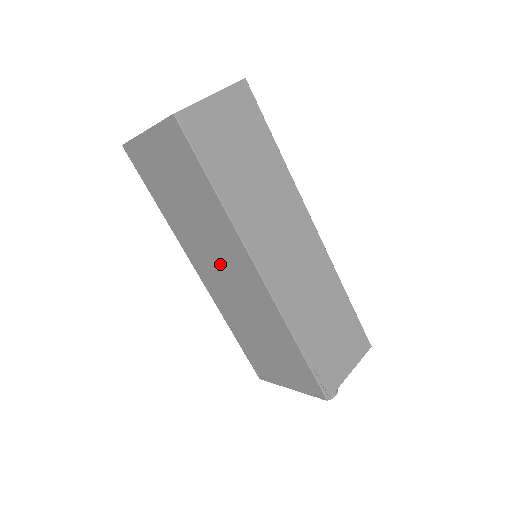
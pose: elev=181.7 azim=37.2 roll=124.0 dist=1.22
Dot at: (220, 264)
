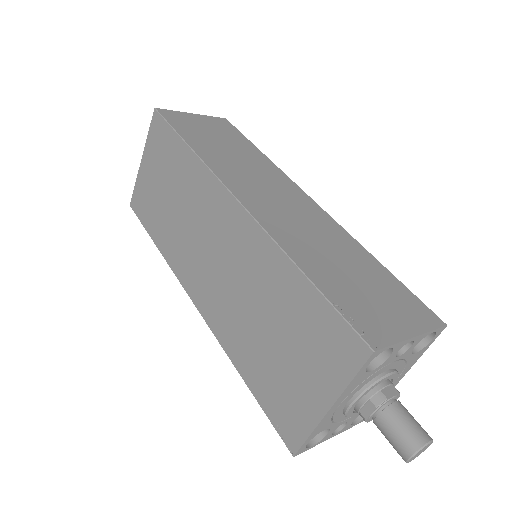
Dot at: (206, 246)
